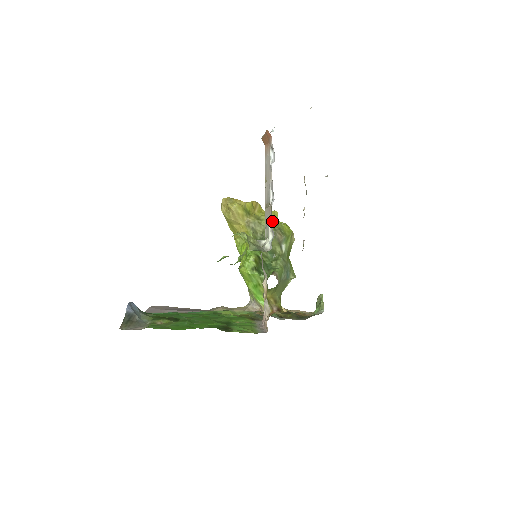
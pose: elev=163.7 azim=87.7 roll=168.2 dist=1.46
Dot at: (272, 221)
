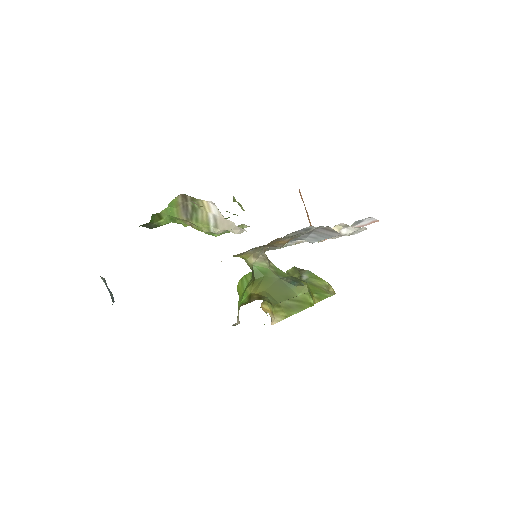
Dot at: occluded
